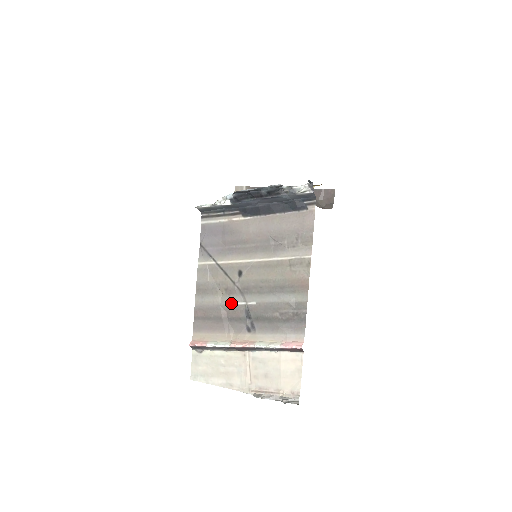
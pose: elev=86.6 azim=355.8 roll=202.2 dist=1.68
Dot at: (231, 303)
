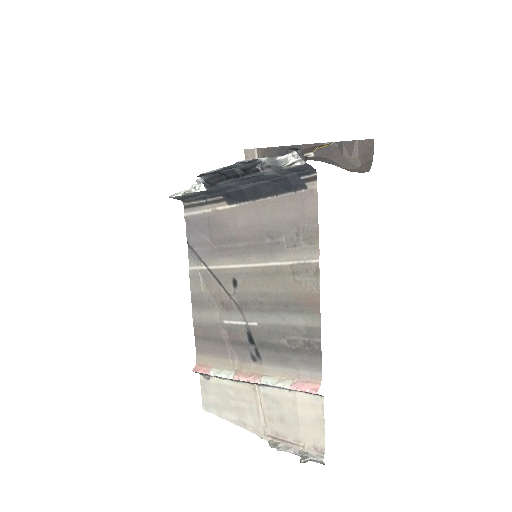
Dot at: (230, 322)
